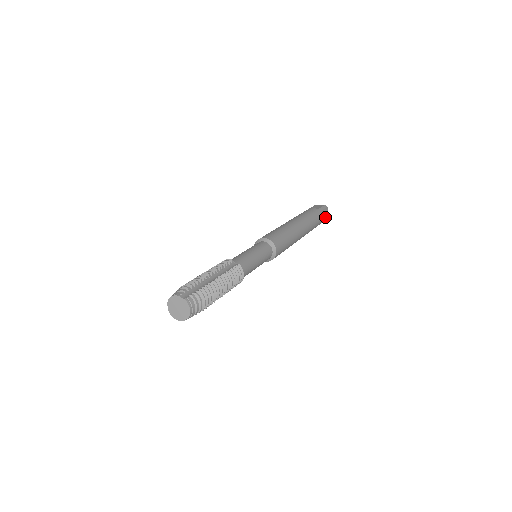
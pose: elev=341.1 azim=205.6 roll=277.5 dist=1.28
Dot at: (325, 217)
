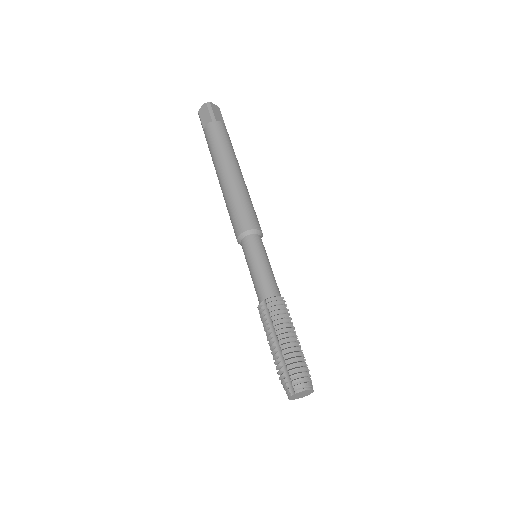
Dot at: occluded
